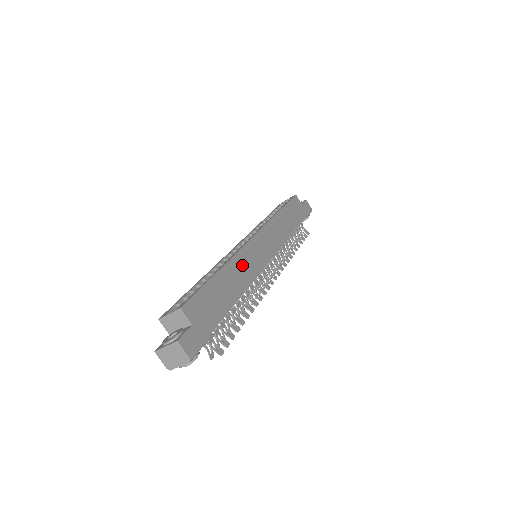
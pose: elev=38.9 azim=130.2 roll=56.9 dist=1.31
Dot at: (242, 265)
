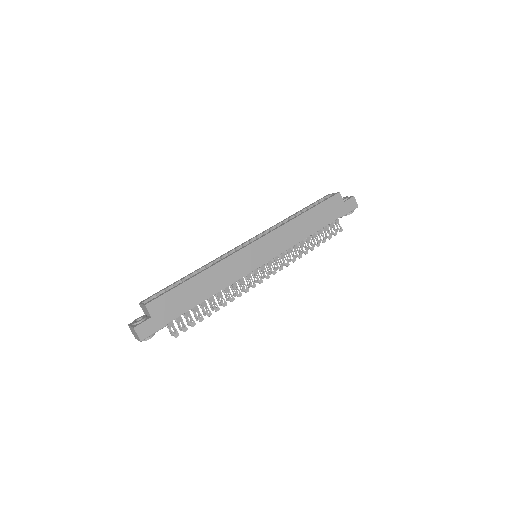
Dot at: (225, 270)
